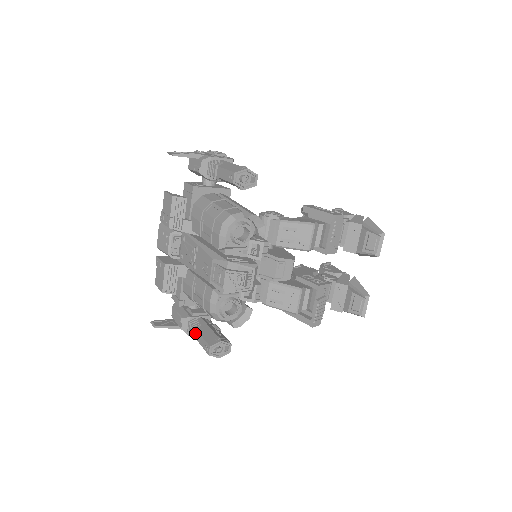
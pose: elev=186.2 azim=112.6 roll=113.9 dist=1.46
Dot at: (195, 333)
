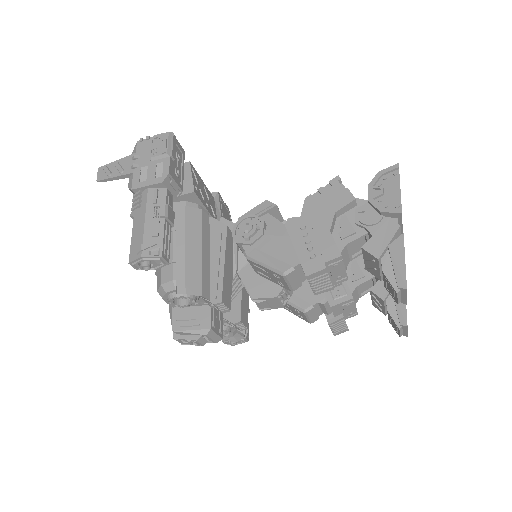
Dot at: occluded
